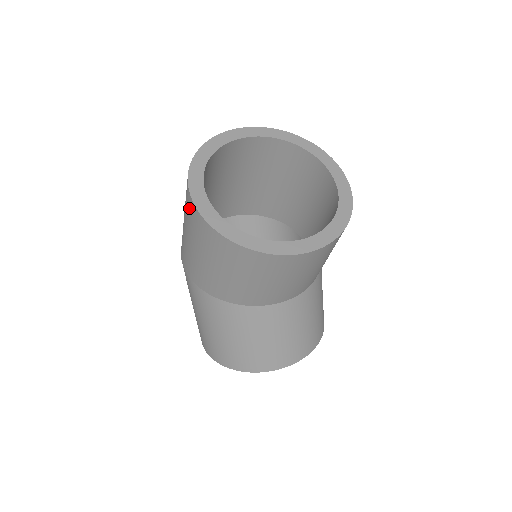
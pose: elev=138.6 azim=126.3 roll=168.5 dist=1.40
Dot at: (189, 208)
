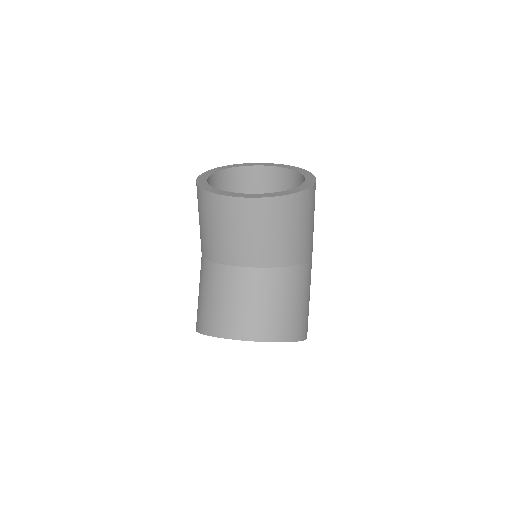
Dot at: occluded
